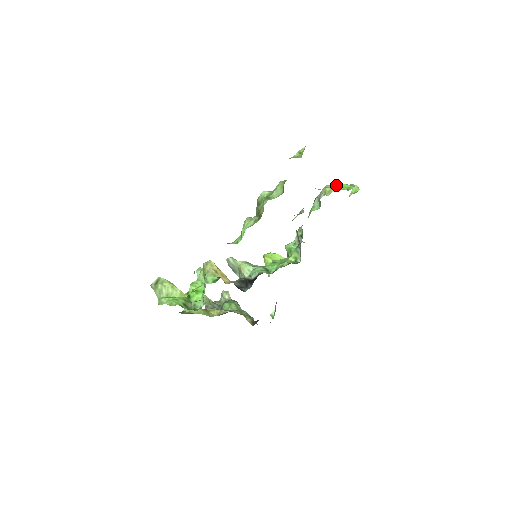
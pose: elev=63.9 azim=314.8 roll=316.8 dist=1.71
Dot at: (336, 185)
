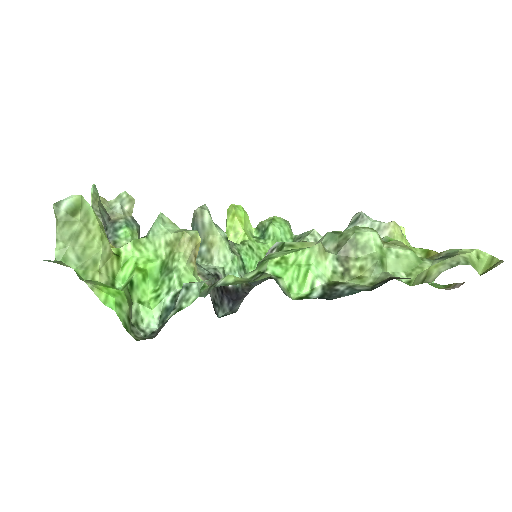
Dot at: occluded
